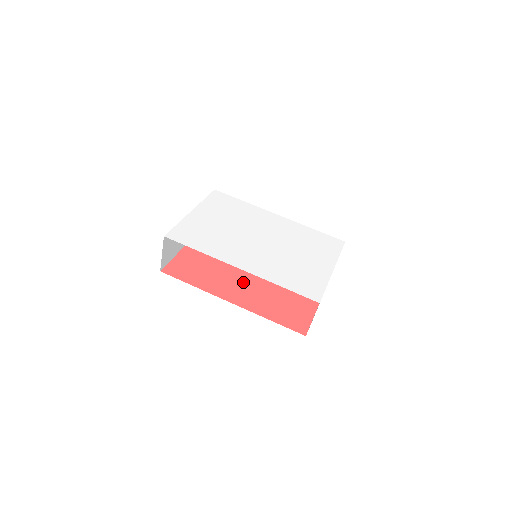
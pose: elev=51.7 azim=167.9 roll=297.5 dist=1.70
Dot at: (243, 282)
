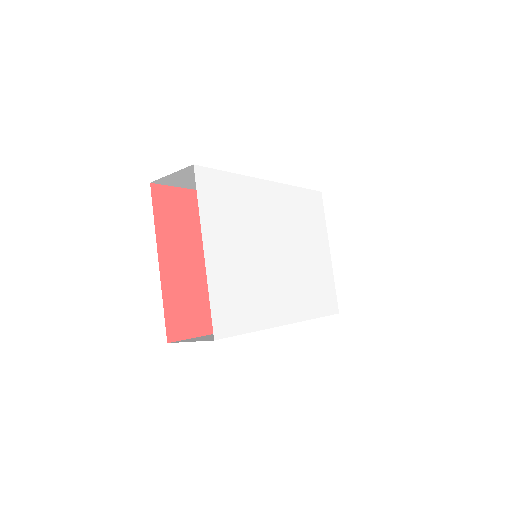
Dot at: occluded
